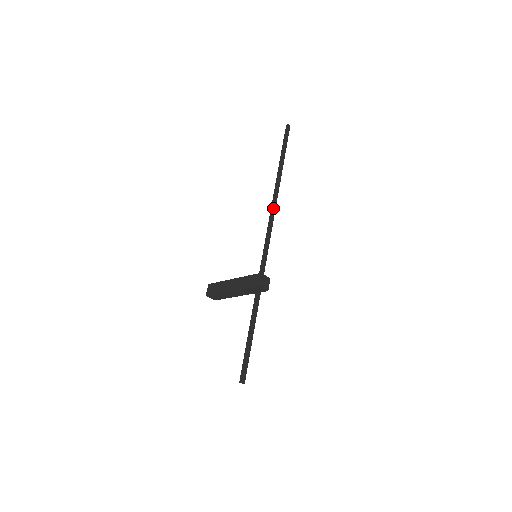
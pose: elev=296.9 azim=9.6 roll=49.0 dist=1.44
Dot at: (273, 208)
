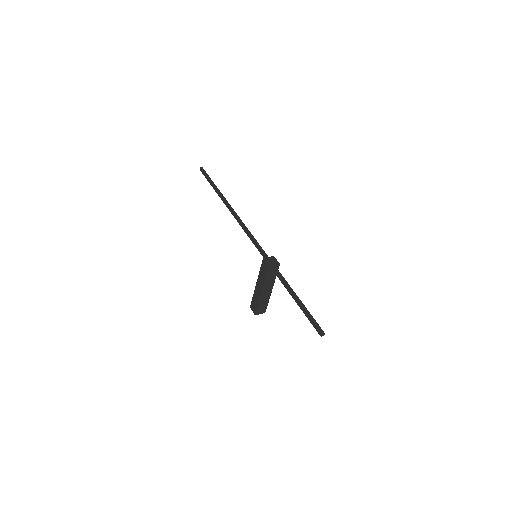
Dot at: (237, 219)
